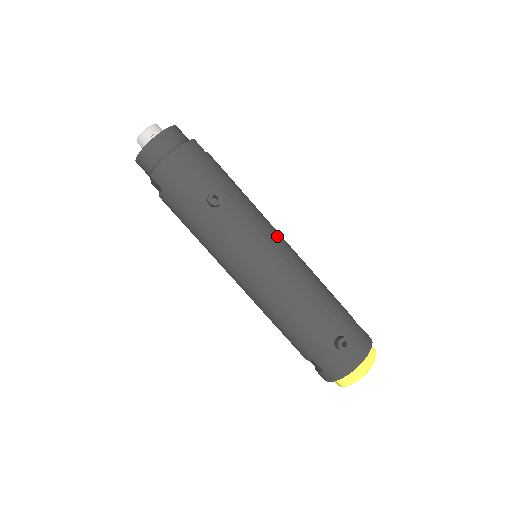
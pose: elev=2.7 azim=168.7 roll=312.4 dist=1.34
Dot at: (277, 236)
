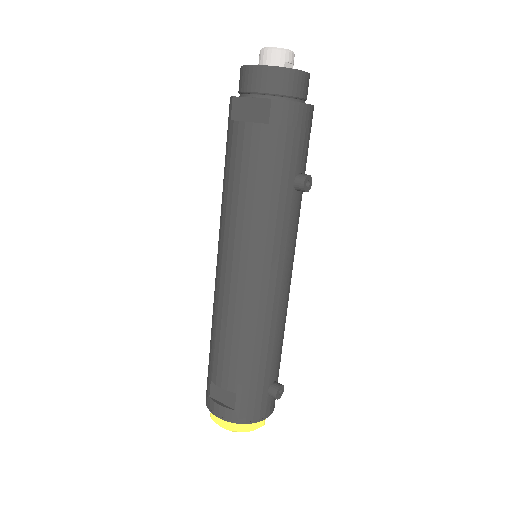
Dot at: occluded
